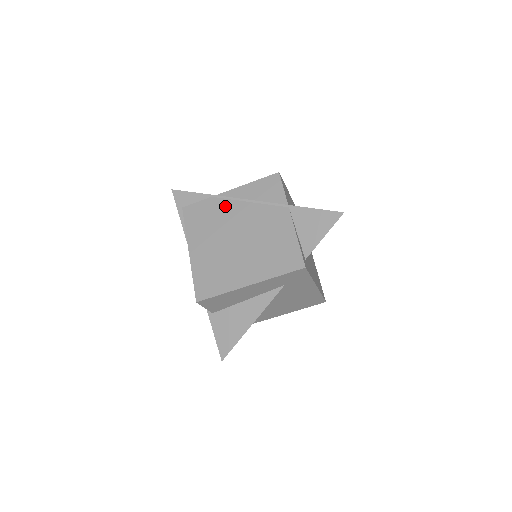
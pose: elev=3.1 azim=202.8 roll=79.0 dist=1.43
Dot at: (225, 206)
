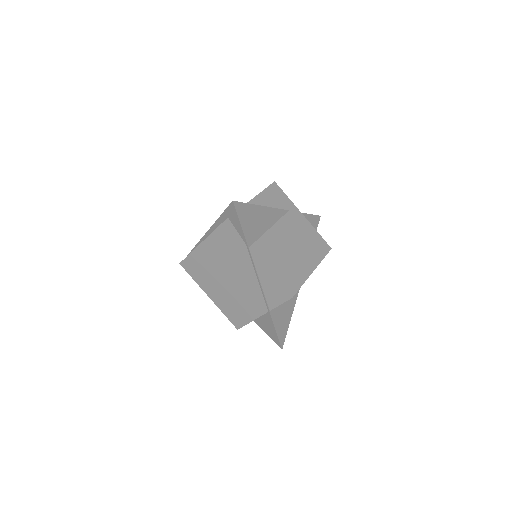
Dot at: (245, 261)
